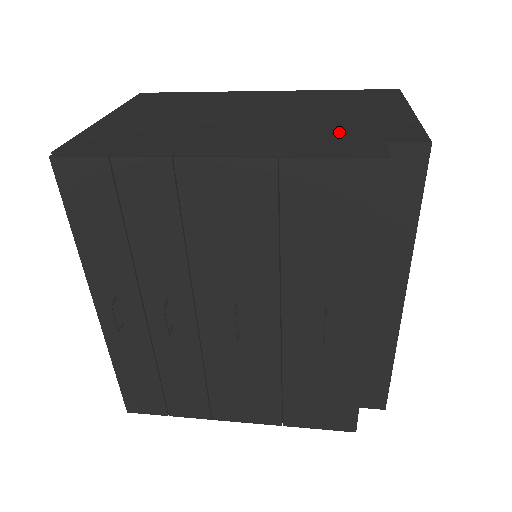
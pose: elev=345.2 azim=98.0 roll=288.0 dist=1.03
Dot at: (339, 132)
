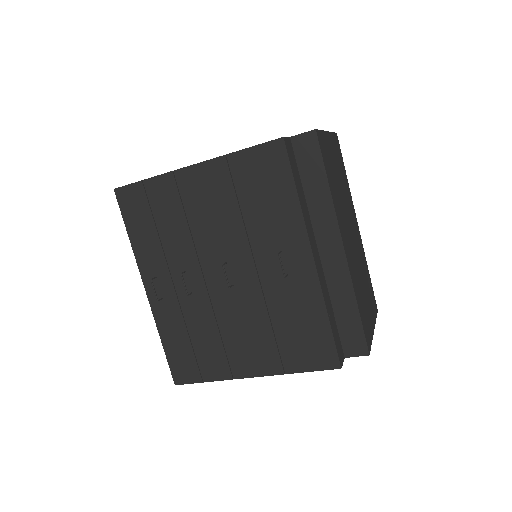
Dot at: occluded
